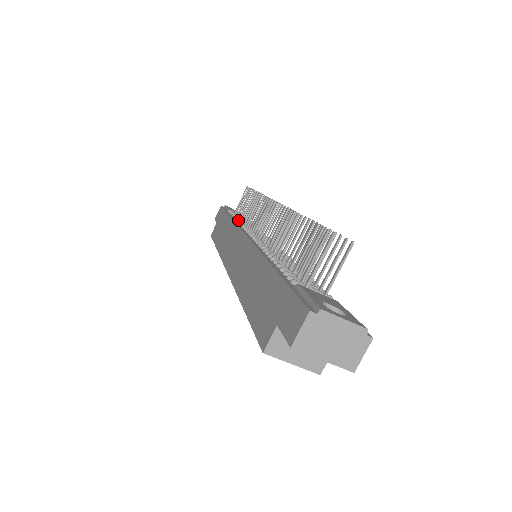
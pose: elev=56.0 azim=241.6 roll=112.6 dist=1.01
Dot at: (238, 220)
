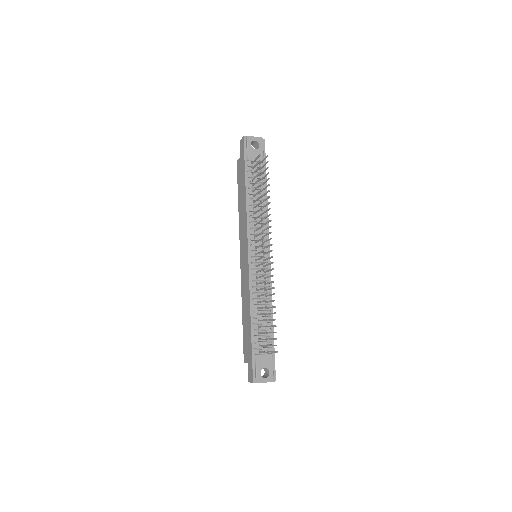
Dot at: (250, 205)
